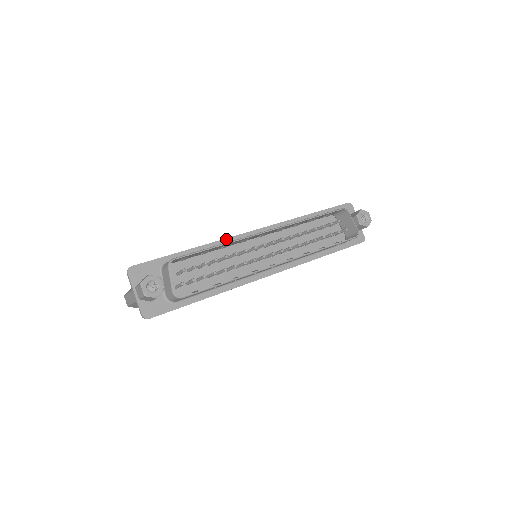
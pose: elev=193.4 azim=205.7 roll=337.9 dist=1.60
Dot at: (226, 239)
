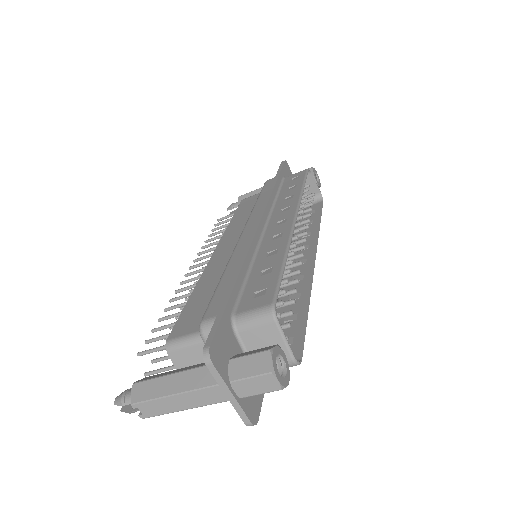
Dot at: (252, 244)
